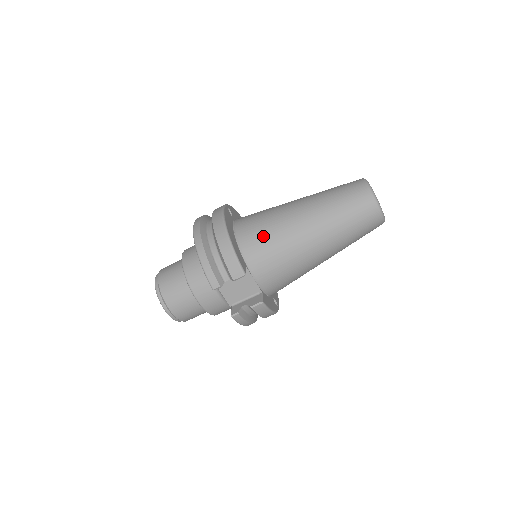
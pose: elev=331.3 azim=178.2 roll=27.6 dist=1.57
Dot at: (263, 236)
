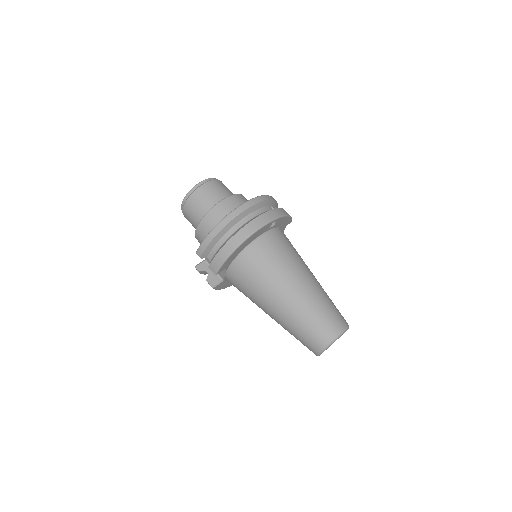
Dot at: (255, 271)
